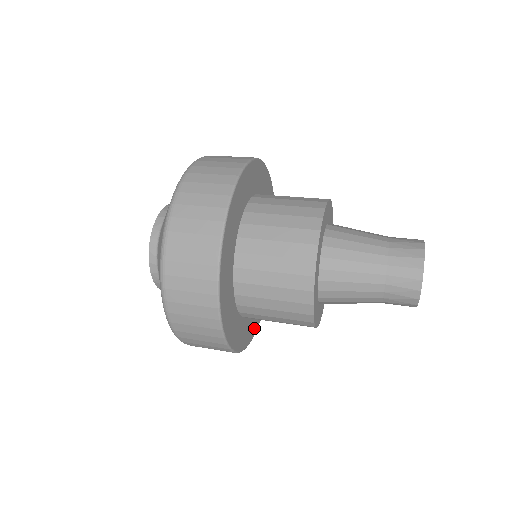
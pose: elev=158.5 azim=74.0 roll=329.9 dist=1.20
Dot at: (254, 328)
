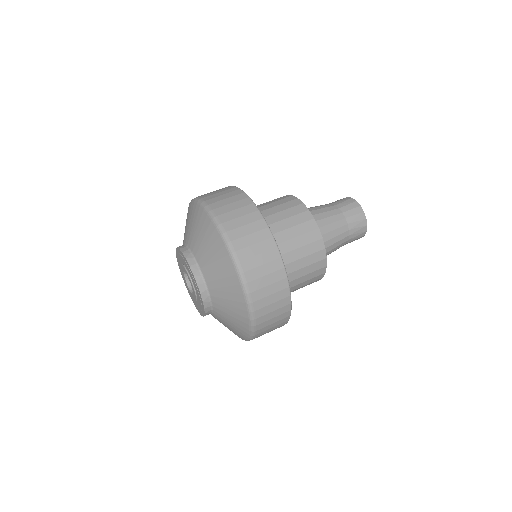
Dot at: occluded
